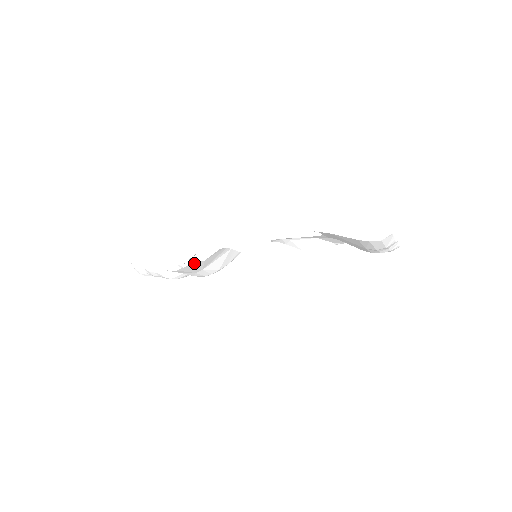
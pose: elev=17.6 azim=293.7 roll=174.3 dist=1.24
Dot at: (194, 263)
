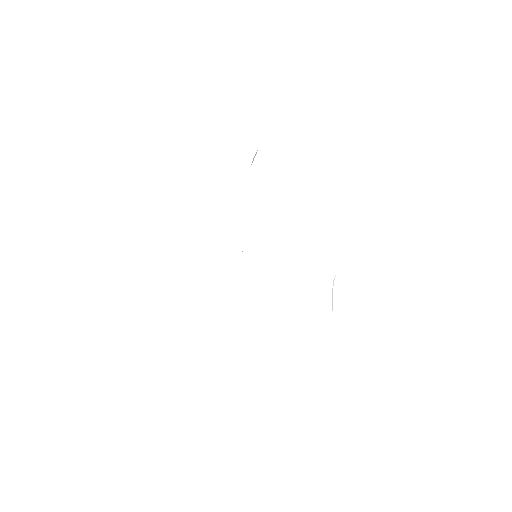
Dot at: occluded
